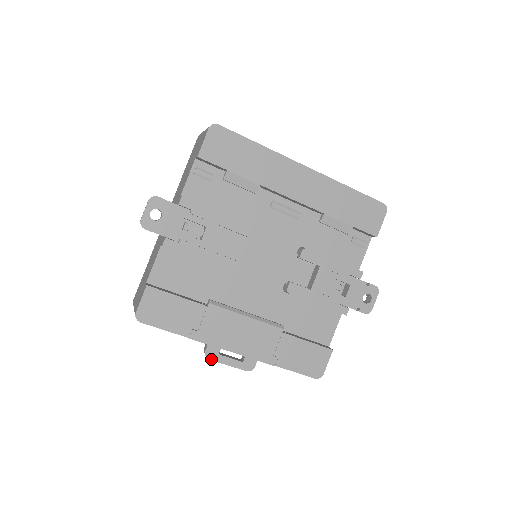
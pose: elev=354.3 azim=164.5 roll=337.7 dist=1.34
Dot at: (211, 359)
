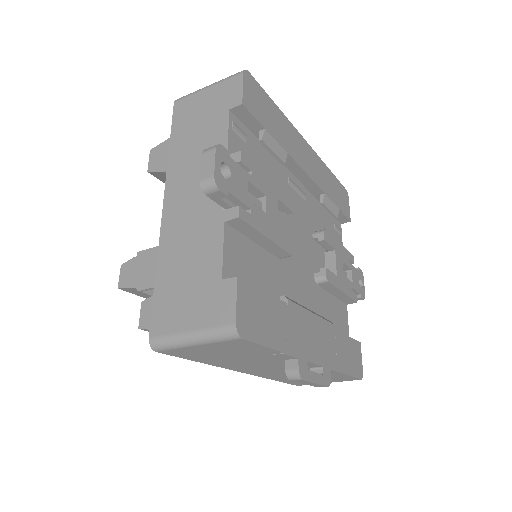
Dot at: (304, 379)
